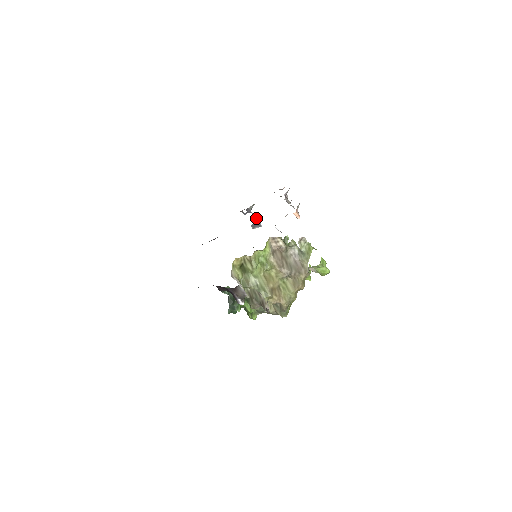
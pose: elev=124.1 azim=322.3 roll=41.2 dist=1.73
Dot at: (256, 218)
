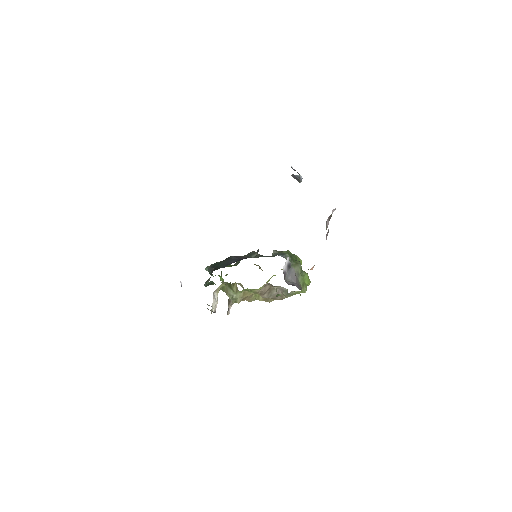
Dot at: (300, 177)
